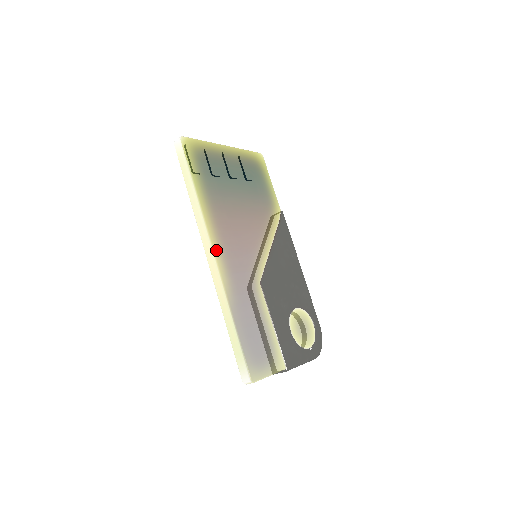
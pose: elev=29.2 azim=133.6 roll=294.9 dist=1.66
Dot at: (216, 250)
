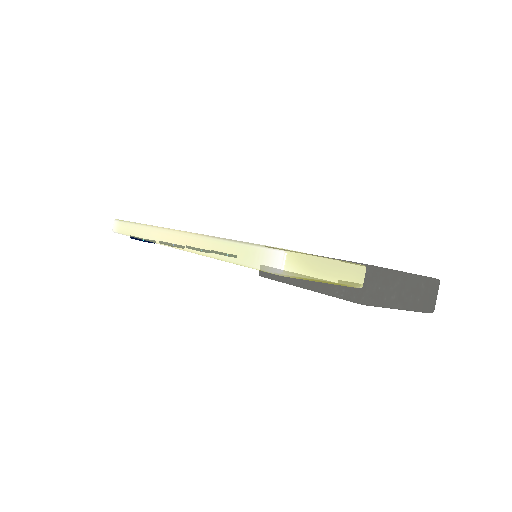
Dot at: occluded
